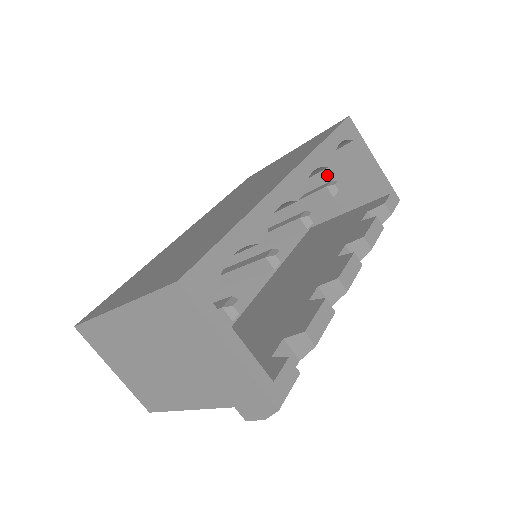
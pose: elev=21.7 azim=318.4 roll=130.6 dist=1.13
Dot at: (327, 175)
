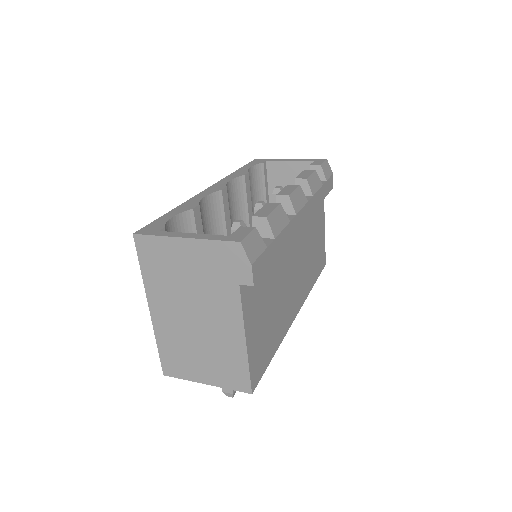
Dot at: occluded
